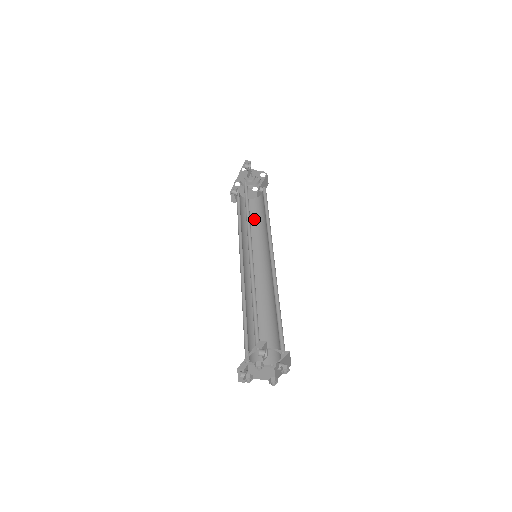
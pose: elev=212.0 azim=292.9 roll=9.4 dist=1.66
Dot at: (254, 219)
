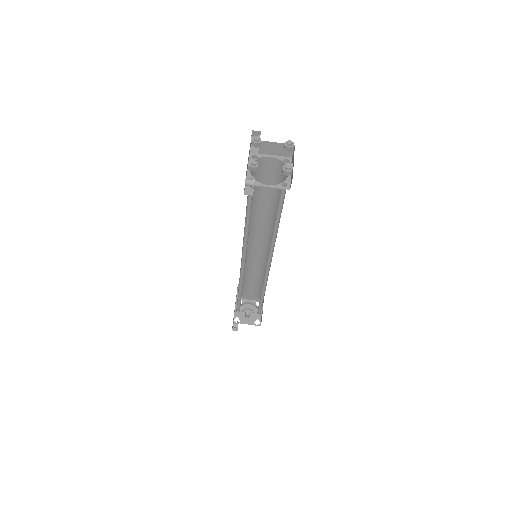
Dot at: occluded
